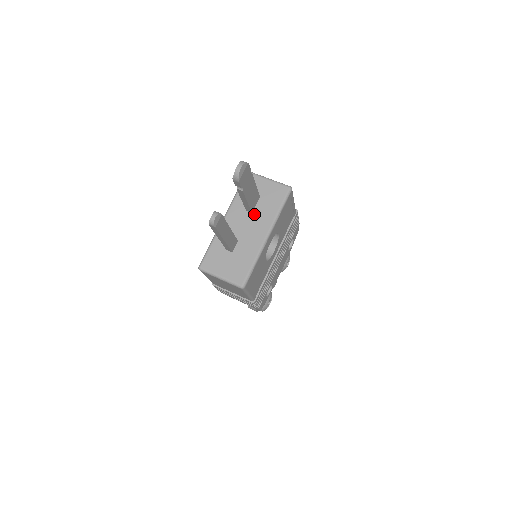
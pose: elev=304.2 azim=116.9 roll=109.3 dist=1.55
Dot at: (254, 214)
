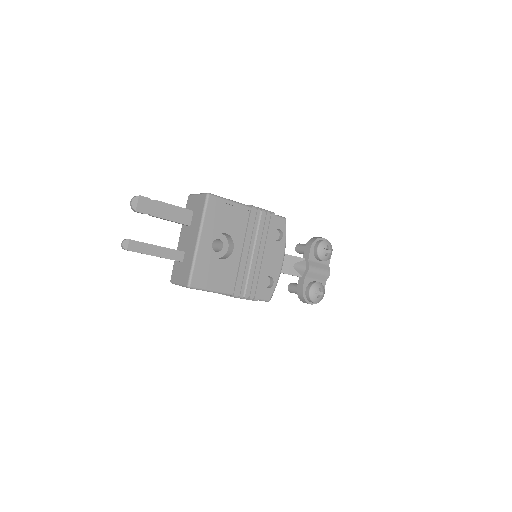
Dot at: (191, 226)
